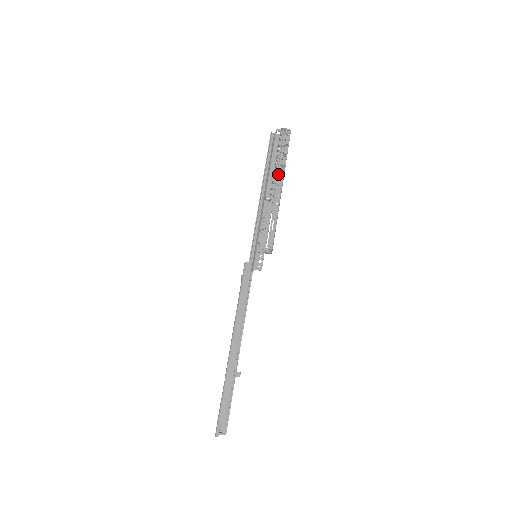
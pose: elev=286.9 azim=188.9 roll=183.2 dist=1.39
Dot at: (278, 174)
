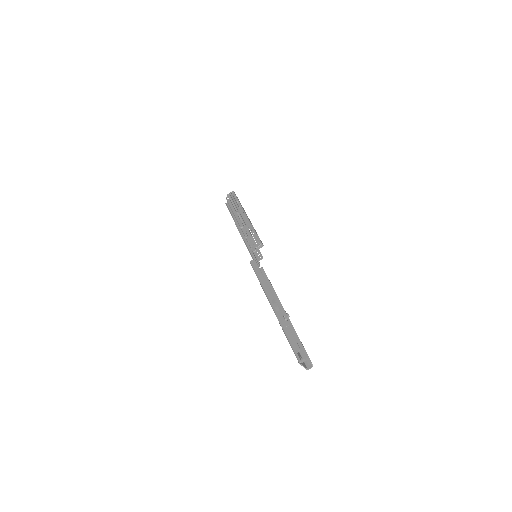
Dot at: (240, 212)
